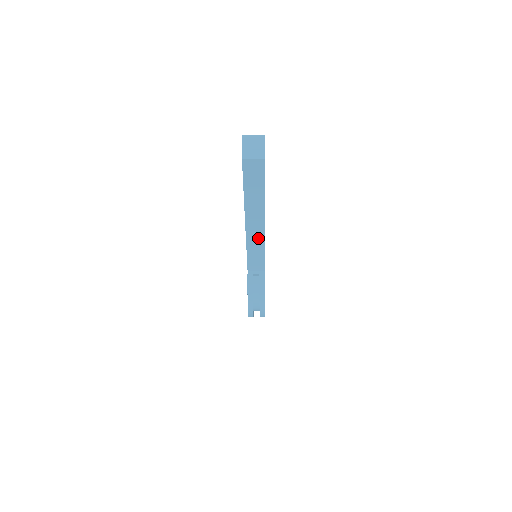
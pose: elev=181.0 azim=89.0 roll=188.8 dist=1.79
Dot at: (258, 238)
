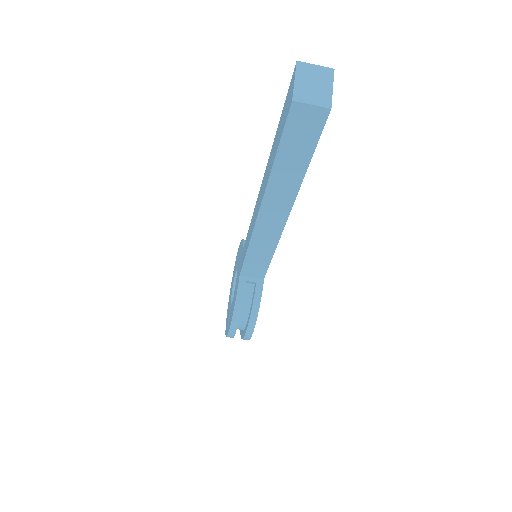
Dot at: (271, 234)
